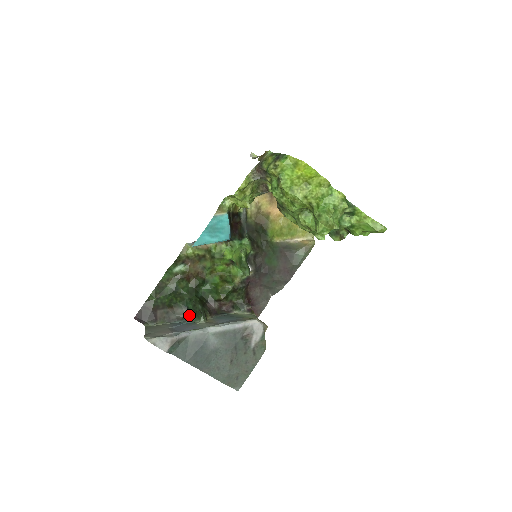
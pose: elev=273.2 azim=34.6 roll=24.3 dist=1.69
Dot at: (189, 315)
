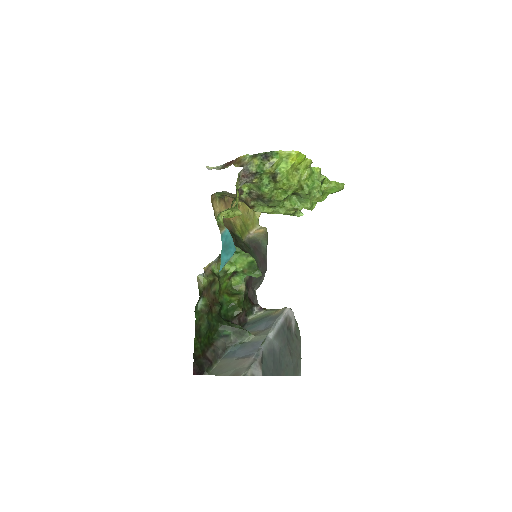
Dot at: (232, 340)
